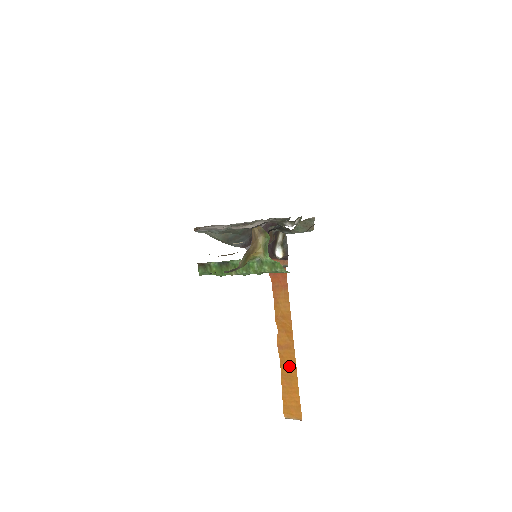
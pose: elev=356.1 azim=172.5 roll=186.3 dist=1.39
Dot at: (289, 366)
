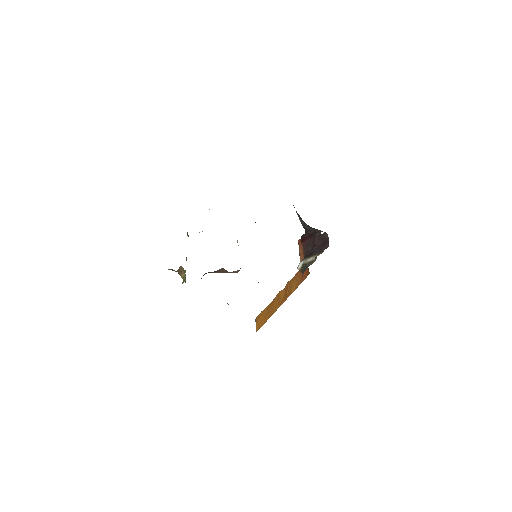
Dot at: (272, 309)
